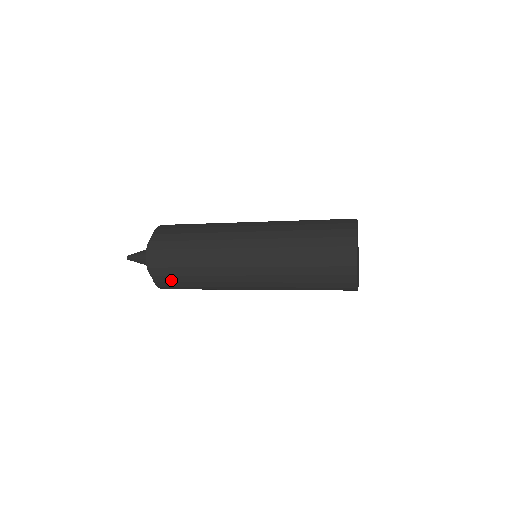
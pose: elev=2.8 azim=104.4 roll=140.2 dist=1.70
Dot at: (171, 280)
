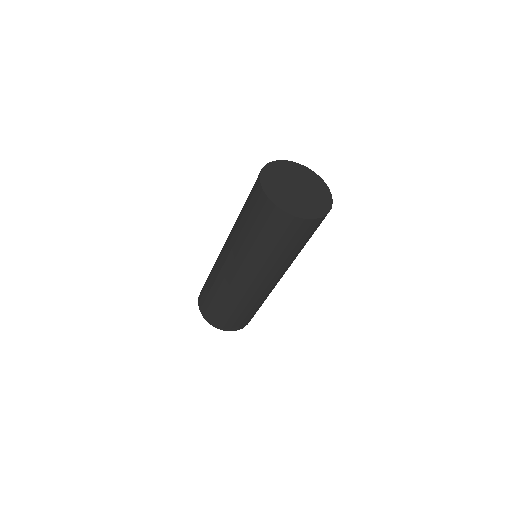
Dot at: occluded
